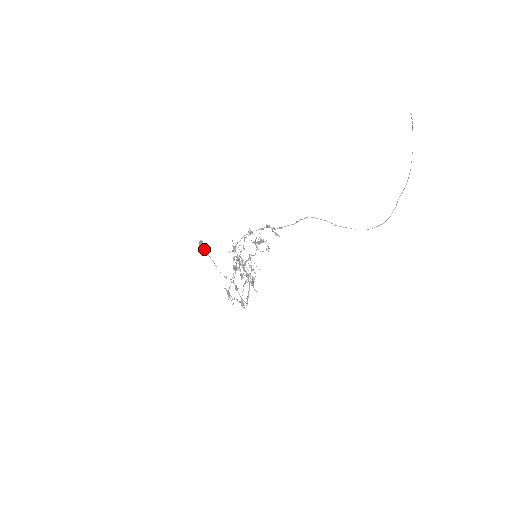
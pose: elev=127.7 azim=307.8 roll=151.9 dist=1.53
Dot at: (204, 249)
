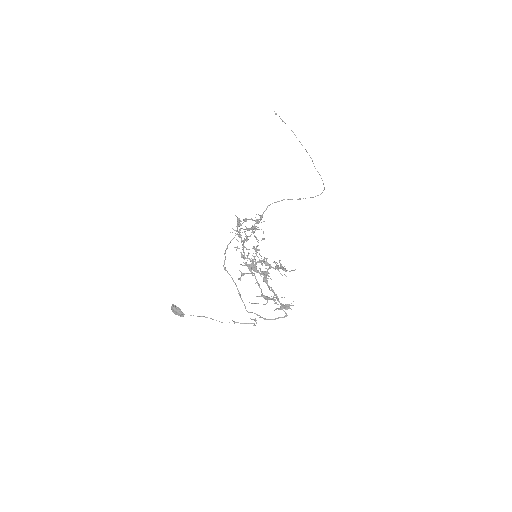
Dot at: (183, 313)
